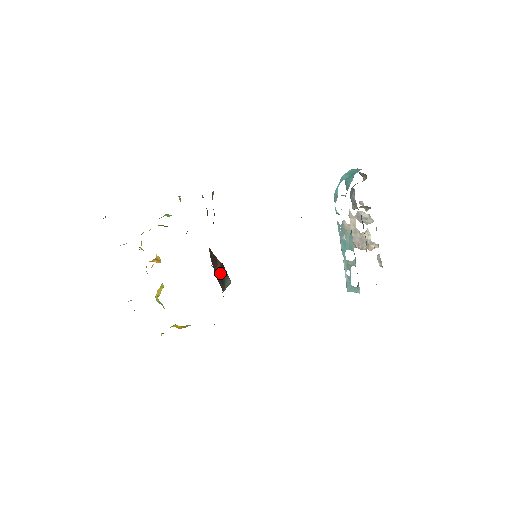
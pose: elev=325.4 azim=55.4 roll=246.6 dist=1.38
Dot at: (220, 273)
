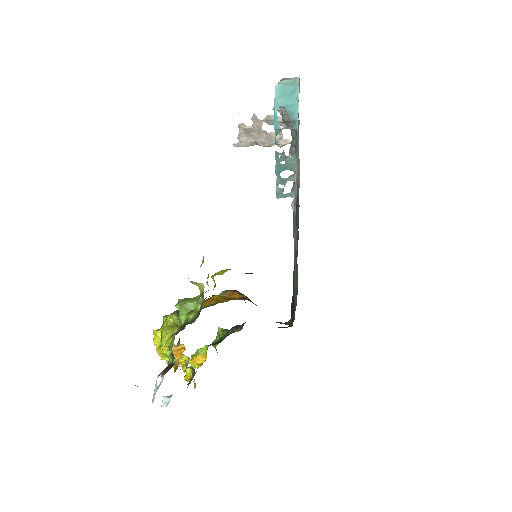
Dot at: occluded
